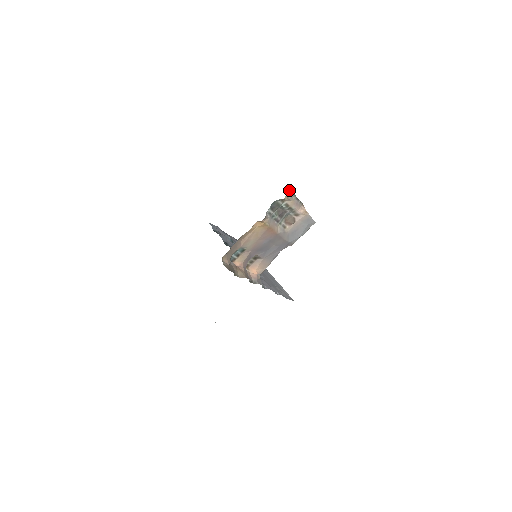
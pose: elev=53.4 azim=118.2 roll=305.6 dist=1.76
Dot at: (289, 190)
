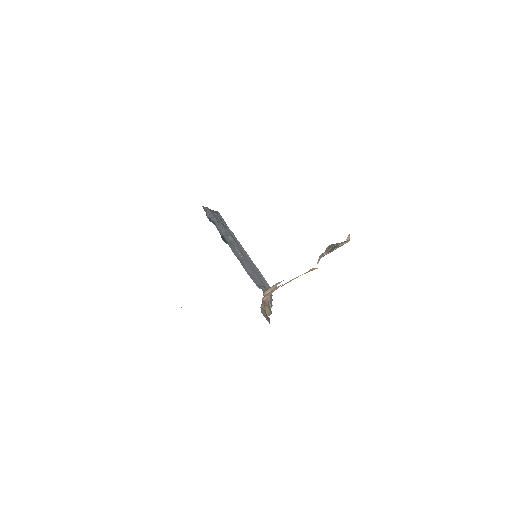
Dot at: occluded
